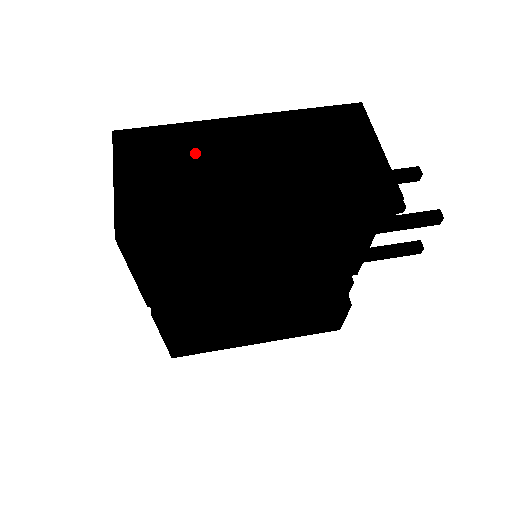
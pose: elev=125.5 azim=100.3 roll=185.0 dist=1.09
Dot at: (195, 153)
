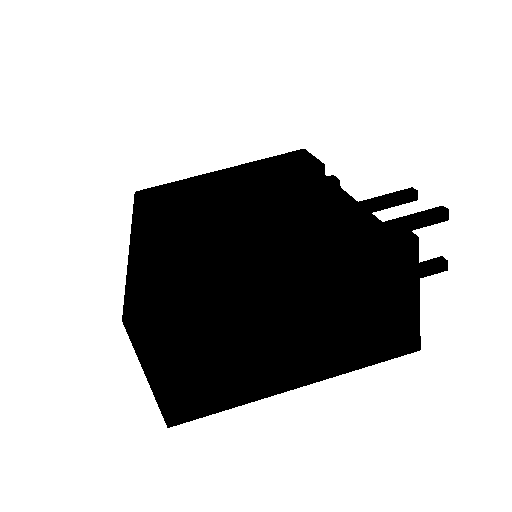
Dot at: (227, 335)
